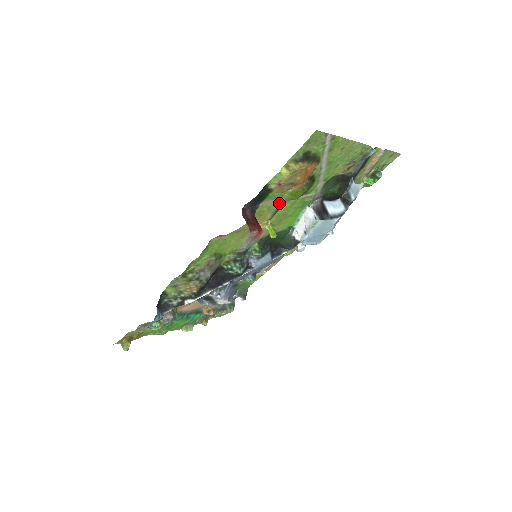
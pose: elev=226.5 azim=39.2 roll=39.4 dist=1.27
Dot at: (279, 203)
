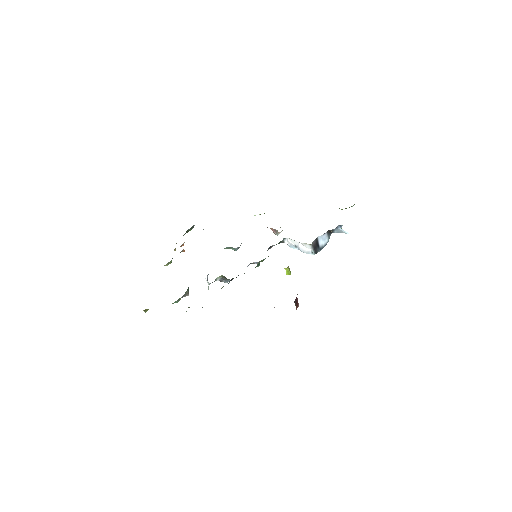
Dot at: occluded
